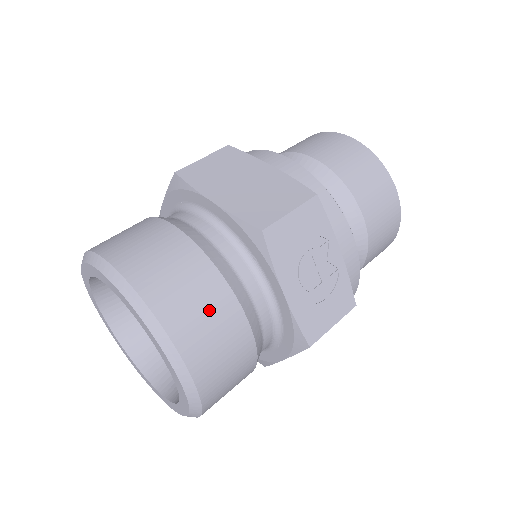
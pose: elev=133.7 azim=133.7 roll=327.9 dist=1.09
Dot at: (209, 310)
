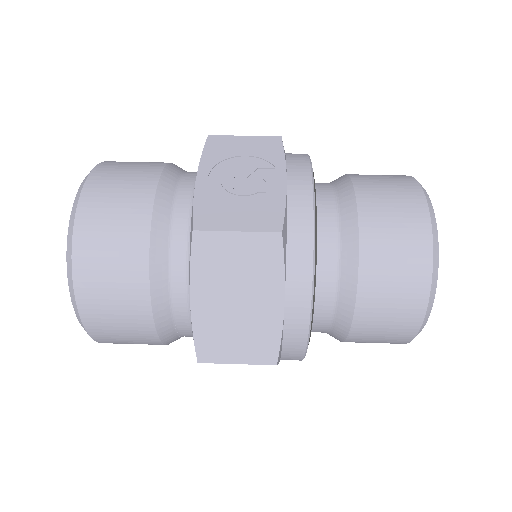
Dot at: (133, 172)
